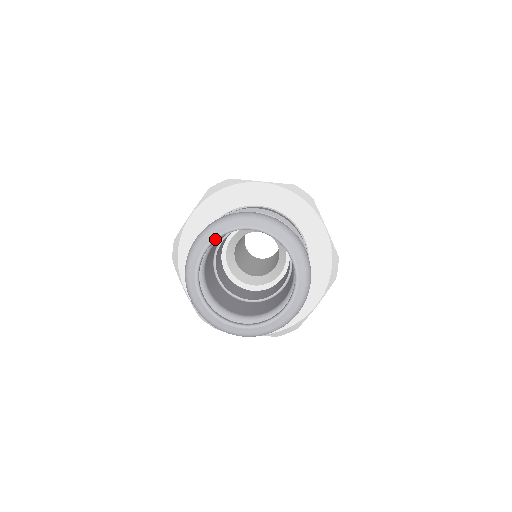
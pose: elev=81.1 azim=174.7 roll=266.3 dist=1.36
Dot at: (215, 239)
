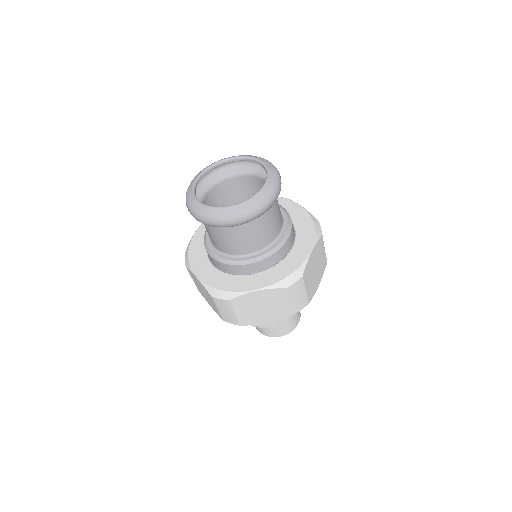
Dot at: (238, 157)
